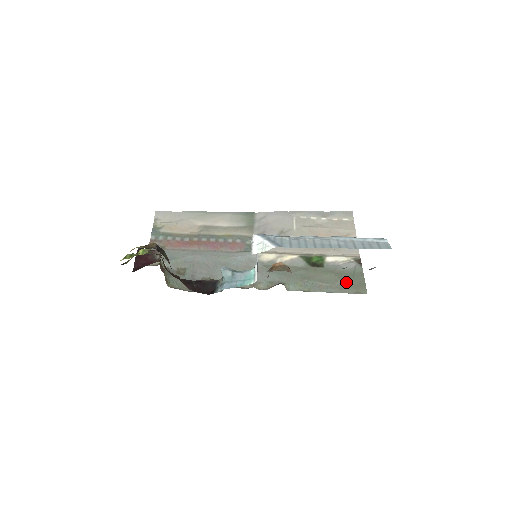
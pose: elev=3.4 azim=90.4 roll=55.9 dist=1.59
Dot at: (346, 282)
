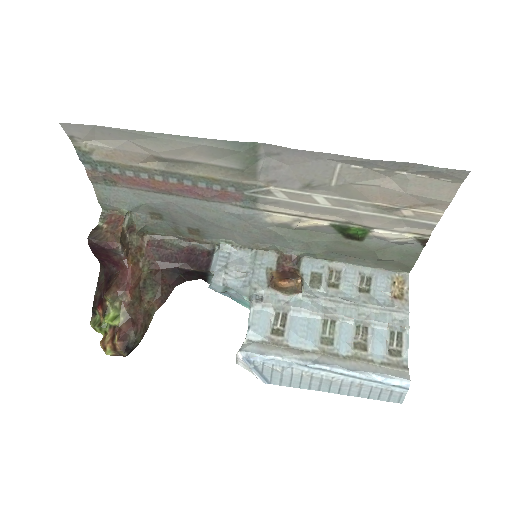
Dot at: (387, 261)
